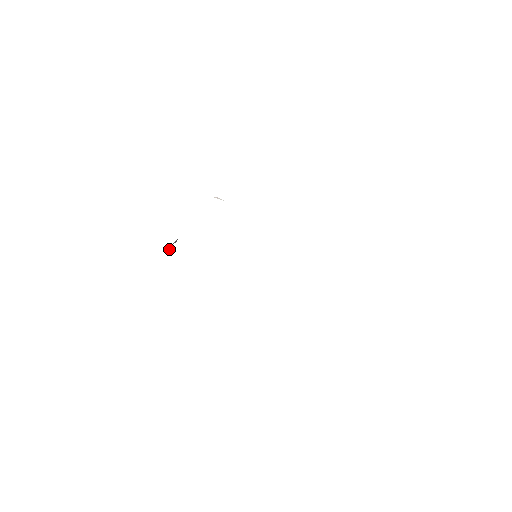
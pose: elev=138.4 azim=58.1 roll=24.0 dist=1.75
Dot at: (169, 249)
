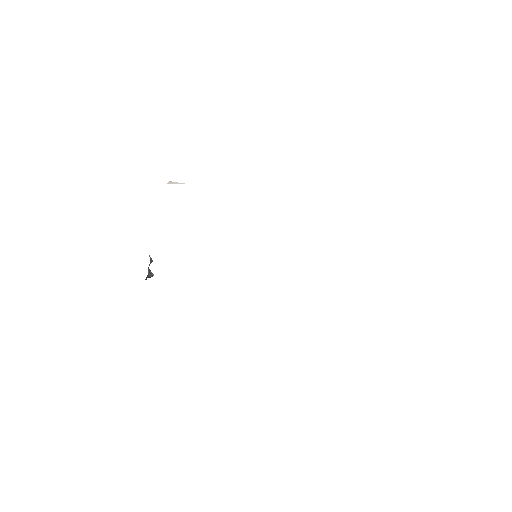
Dot at: (147, 276)
